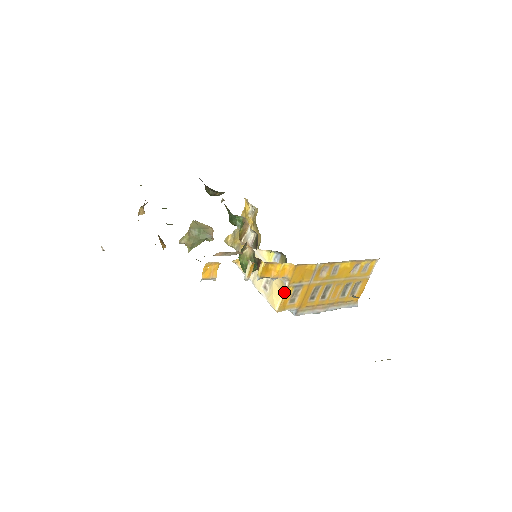
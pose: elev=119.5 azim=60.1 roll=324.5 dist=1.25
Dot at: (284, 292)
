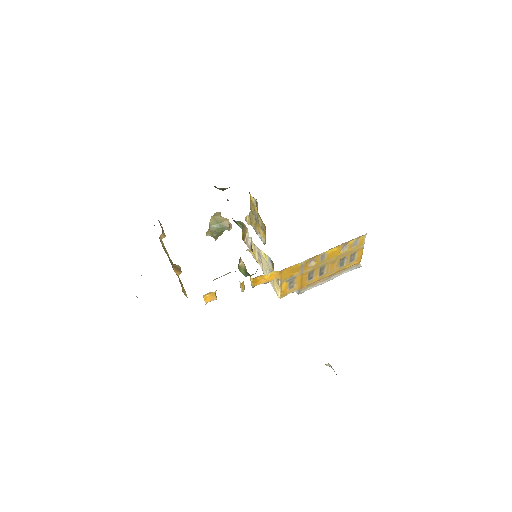
Dot at: (280, 286)
